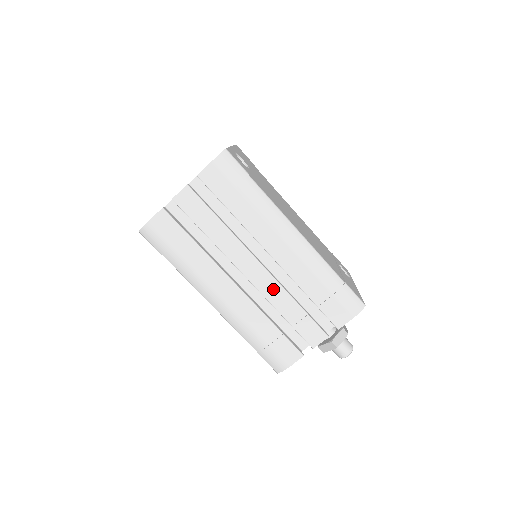
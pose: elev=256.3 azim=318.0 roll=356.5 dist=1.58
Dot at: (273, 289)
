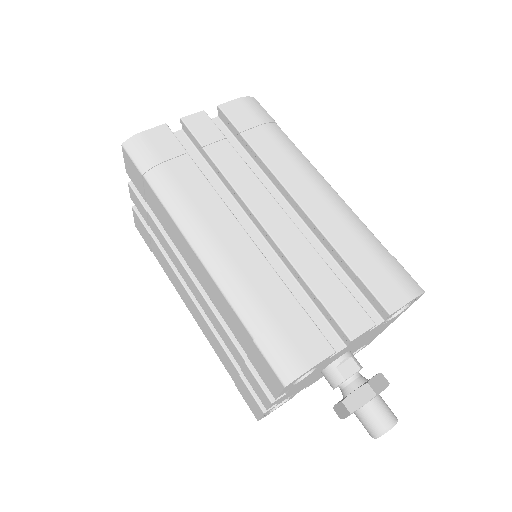
Dot at: (293, 239)
